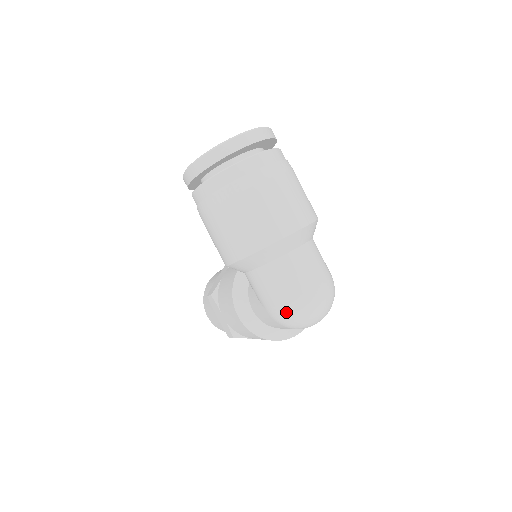
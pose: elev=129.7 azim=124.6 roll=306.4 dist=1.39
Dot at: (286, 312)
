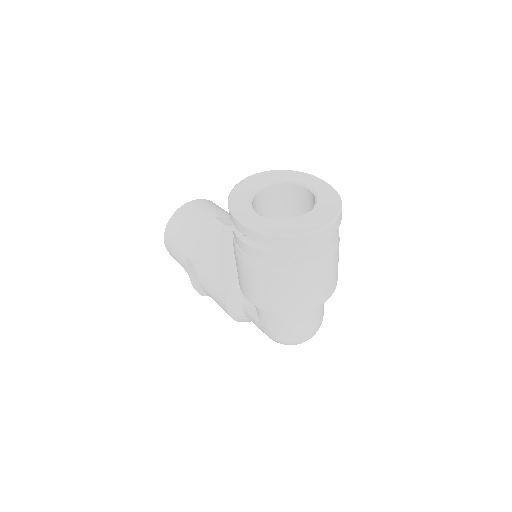
Dot at: (284, 342)
